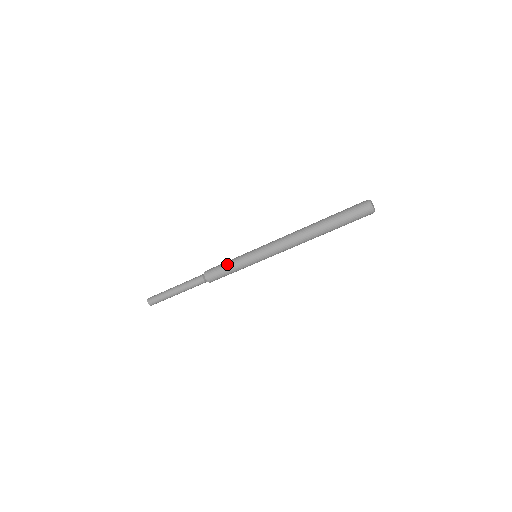
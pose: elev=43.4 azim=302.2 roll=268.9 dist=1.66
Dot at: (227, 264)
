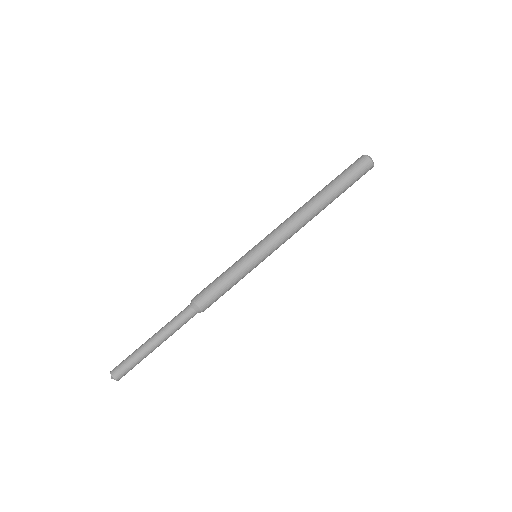
Dot at: occluded
